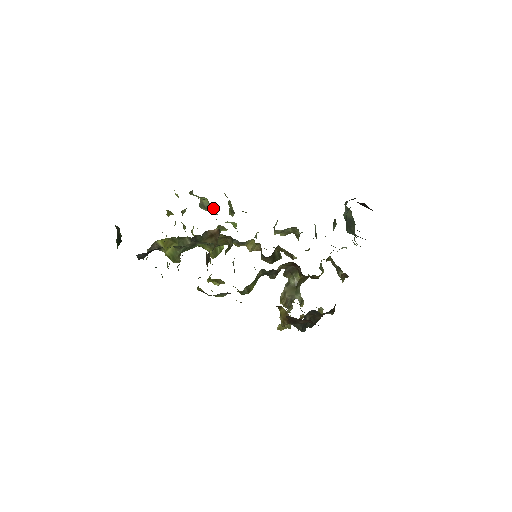
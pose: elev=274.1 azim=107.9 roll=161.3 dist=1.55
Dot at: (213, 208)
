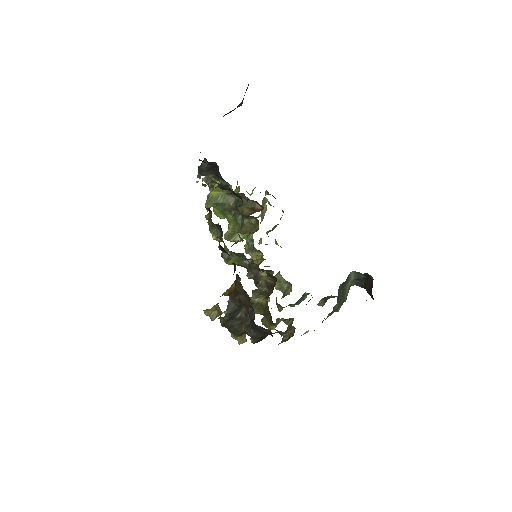
Dot at: (263, 218)
